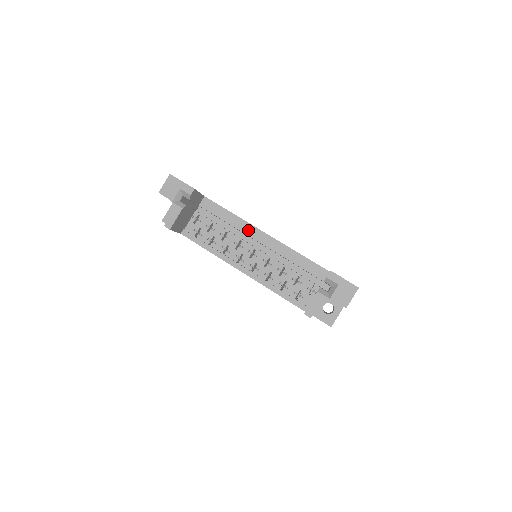
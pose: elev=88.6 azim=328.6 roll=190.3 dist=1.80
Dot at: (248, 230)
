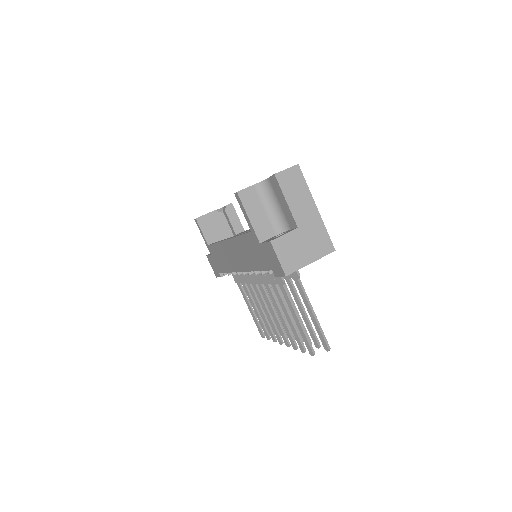
Dot at: occluded
